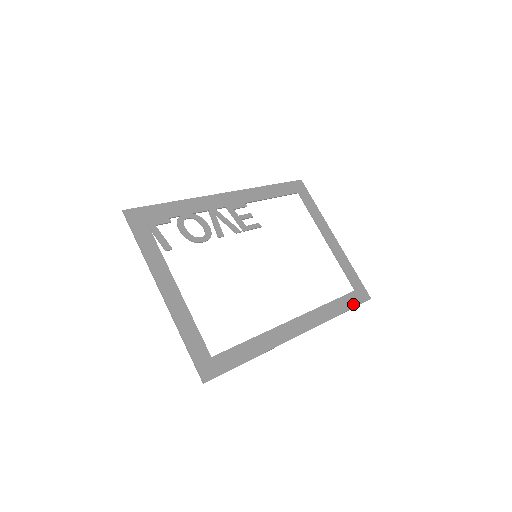
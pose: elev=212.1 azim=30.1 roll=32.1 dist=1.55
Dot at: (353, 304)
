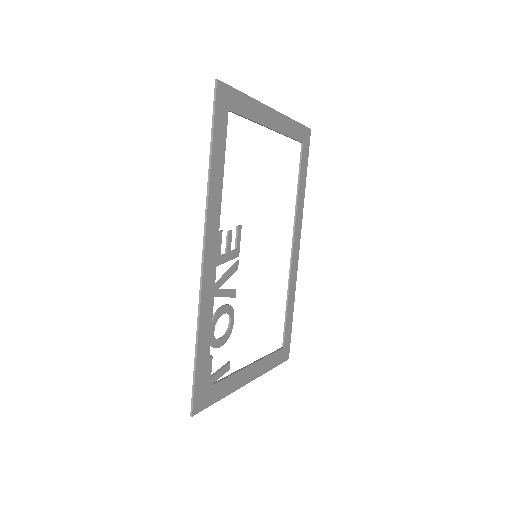
Dot at: (306, 161)
